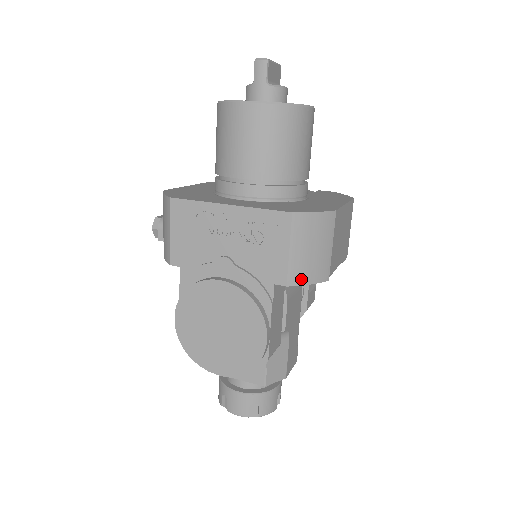
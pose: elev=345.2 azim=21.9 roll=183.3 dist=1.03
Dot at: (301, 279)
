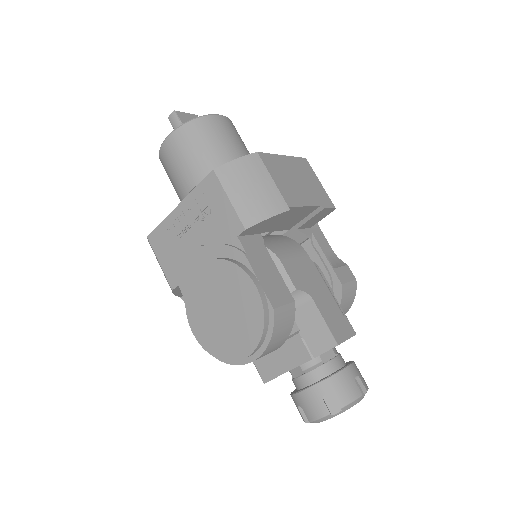
Dot at: (256, 217)
